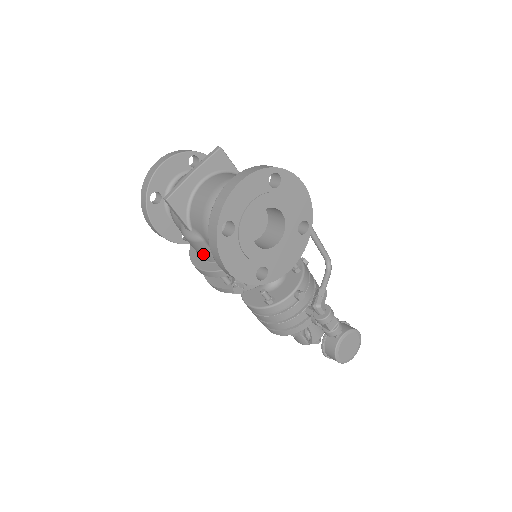
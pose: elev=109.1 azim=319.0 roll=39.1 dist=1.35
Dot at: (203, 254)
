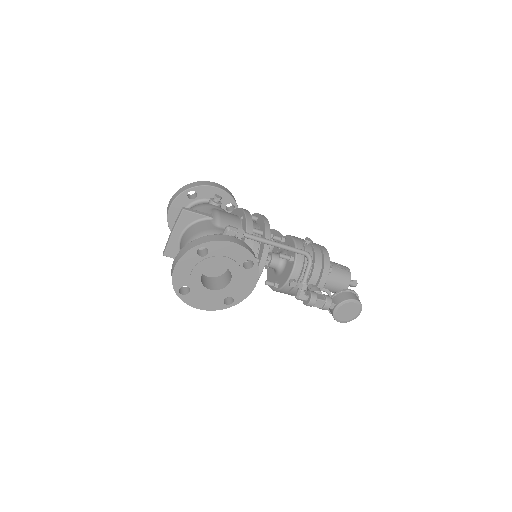
Dot at: occluded
